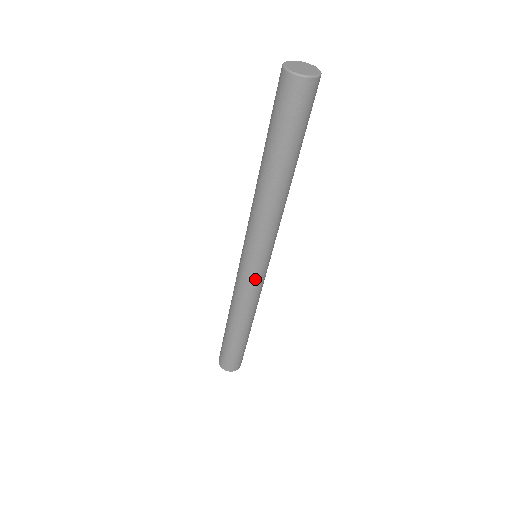
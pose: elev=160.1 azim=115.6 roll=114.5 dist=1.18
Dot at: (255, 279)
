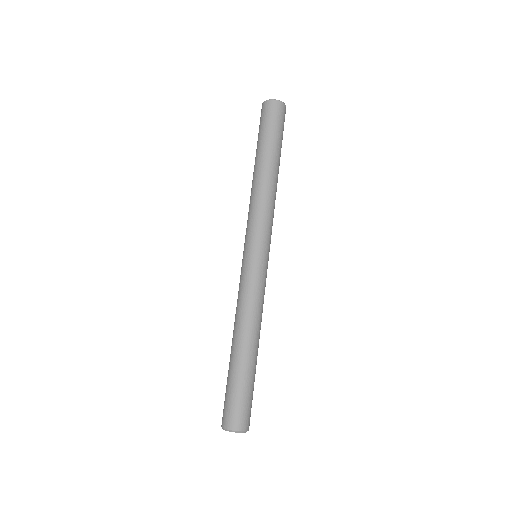
Dot at: (265, 272)
